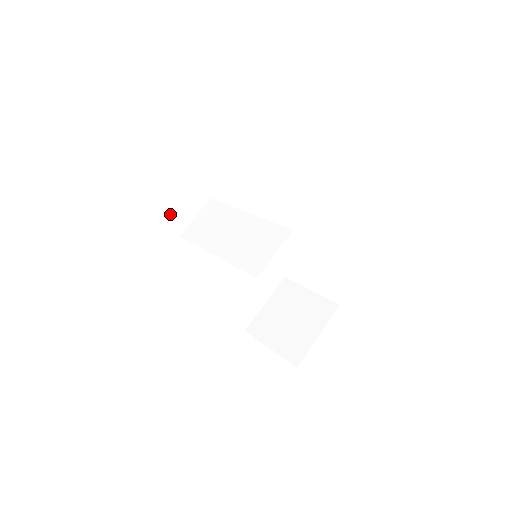
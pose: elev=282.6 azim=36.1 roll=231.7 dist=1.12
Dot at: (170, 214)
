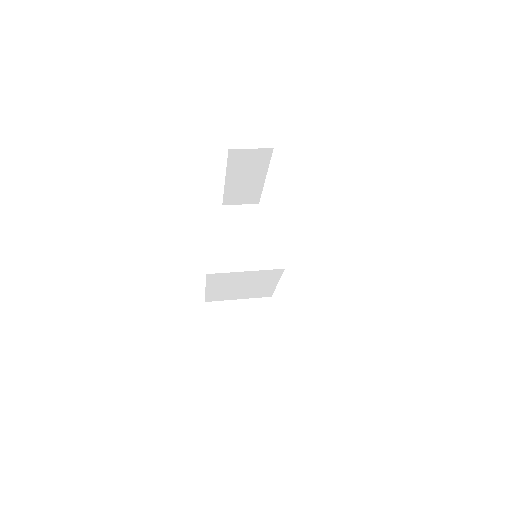
Dot at: (234, 246)
